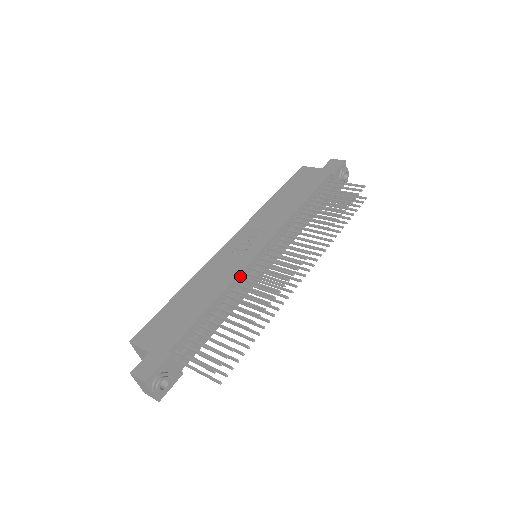
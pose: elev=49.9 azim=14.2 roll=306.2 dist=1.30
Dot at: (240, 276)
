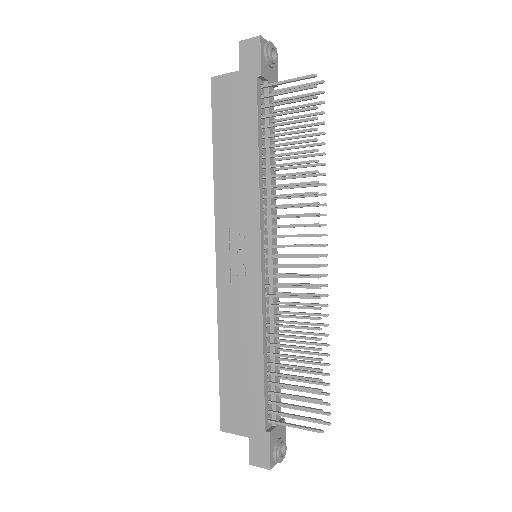
Dot at: (264, 305)
